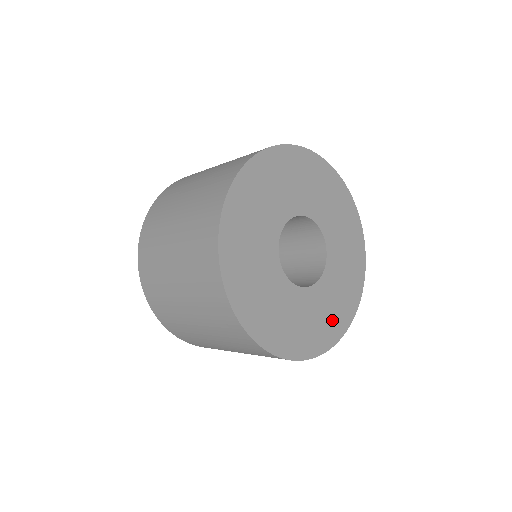
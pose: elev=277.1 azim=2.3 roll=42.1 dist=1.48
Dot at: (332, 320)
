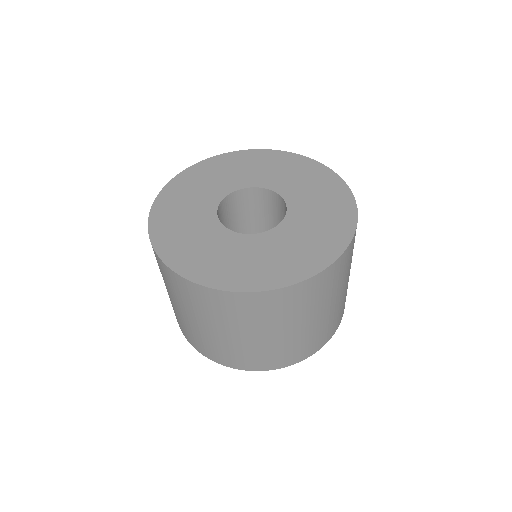
Dot at: (332, 208)
